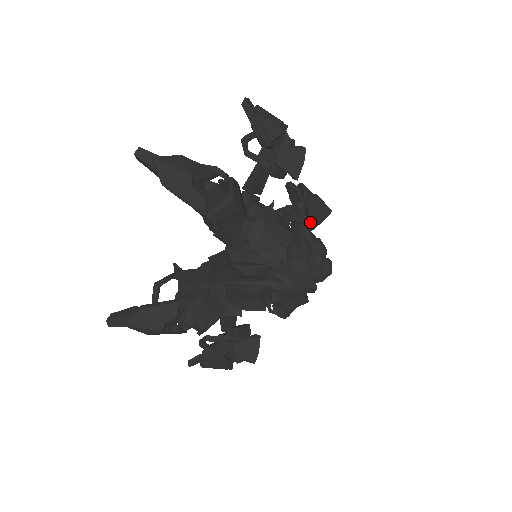
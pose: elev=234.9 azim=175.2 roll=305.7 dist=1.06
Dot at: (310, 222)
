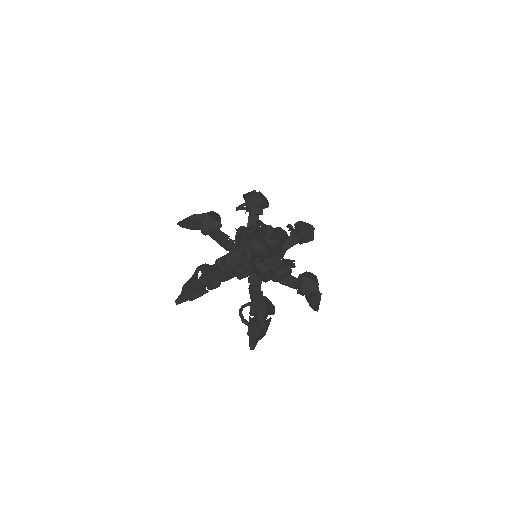
Dot at: occluded
